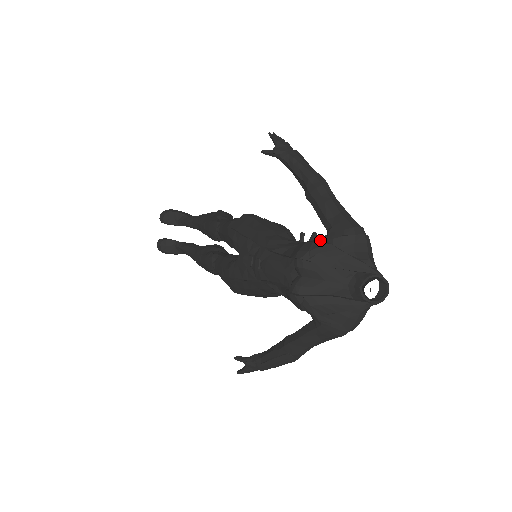
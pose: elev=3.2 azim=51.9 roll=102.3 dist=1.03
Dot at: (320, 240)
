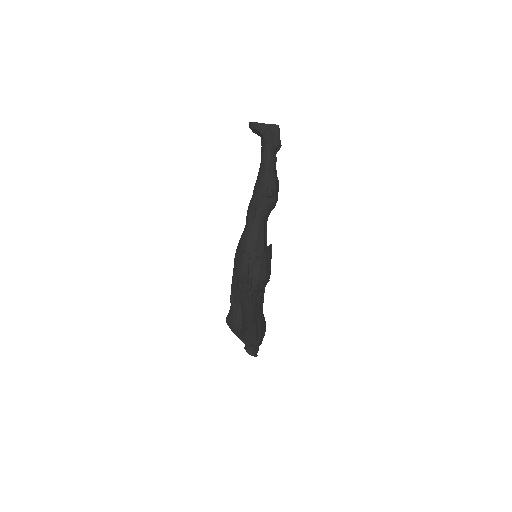
Dot at: (236, 328)
